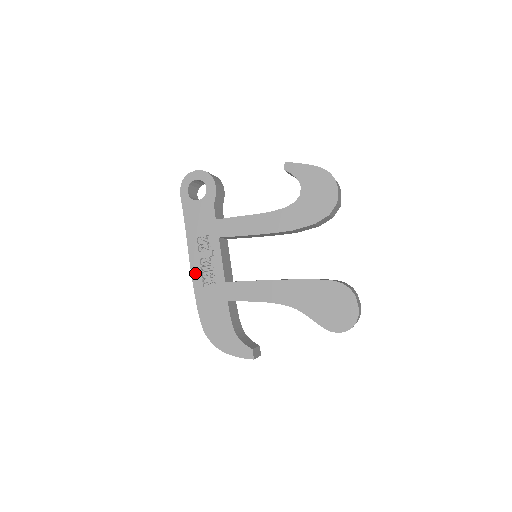
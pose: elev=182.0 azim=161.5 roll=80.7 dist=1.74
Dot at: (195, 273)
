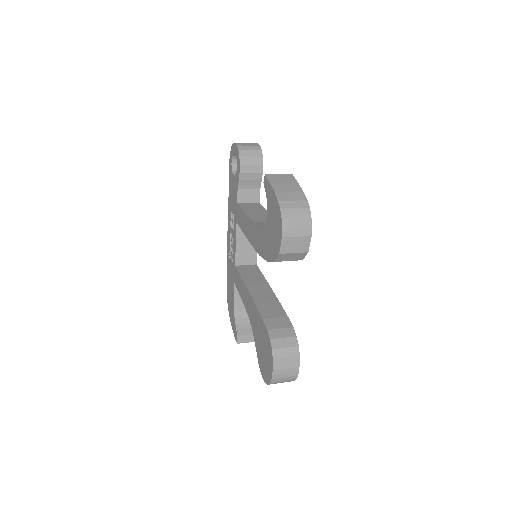
Dot at: (228, 243)
